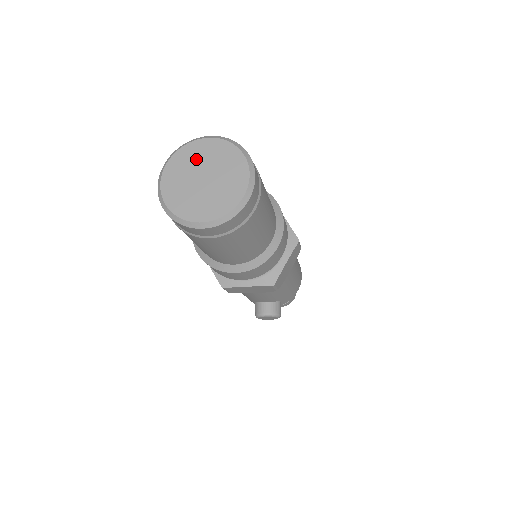
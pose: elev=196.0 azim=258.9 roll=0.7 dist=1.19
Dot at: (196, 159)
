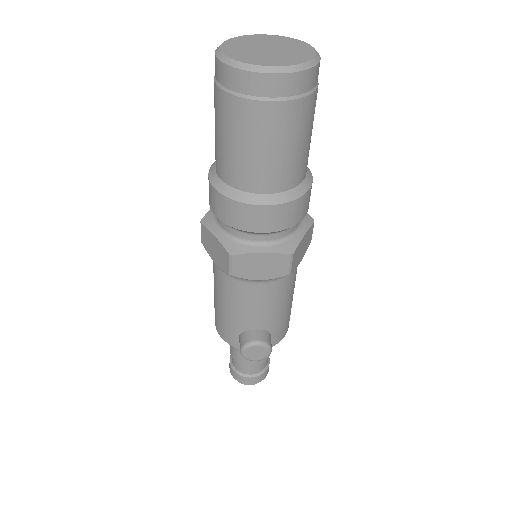
Dot at: (257, 41)
